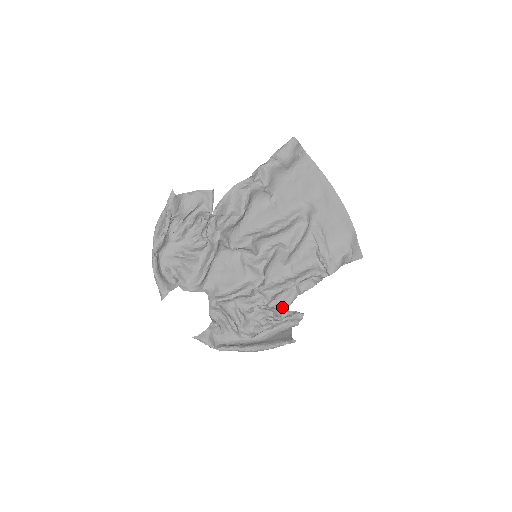
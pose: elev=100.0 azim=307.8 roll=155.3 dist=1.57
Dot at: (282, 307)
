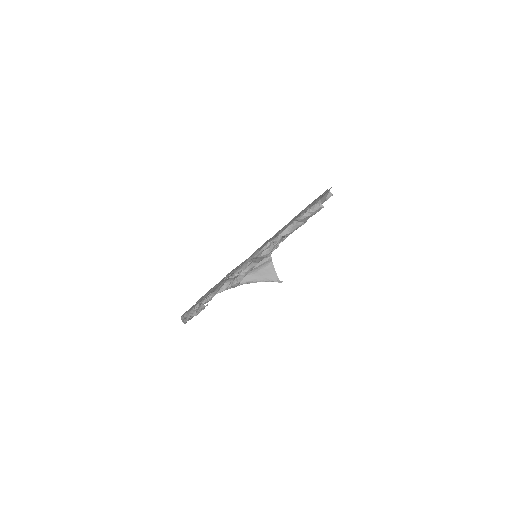
Dot at: occluded
